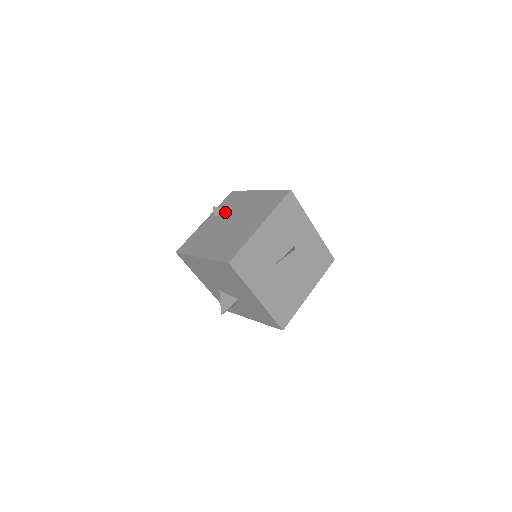
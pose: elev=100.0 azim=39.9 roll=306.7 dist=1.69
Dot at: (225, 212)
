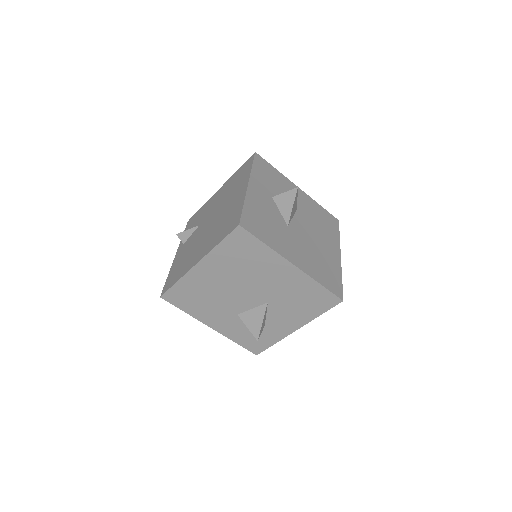
Dot at: (194, 228)
